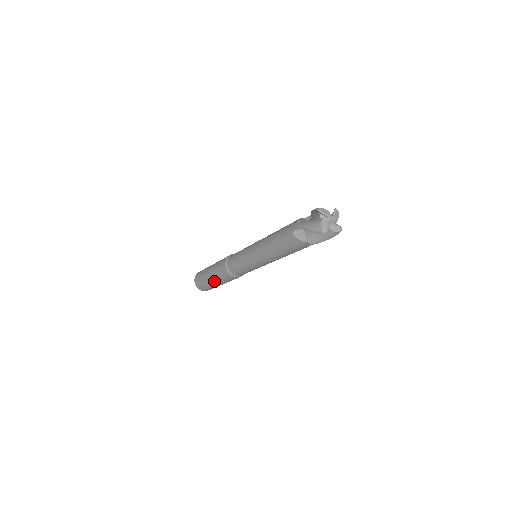
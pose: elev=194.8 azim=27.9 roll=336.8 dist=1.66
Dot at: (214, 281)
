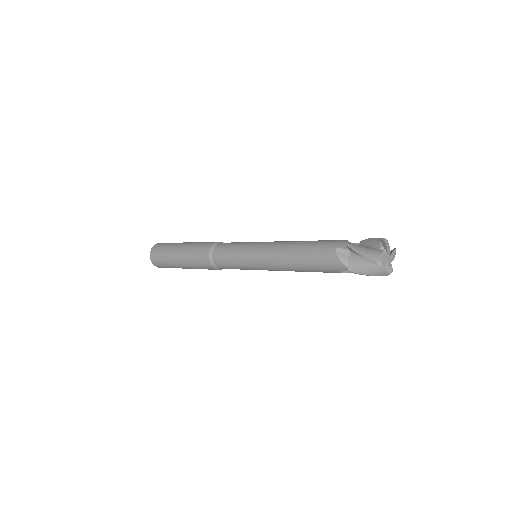
Dot at: occluded
